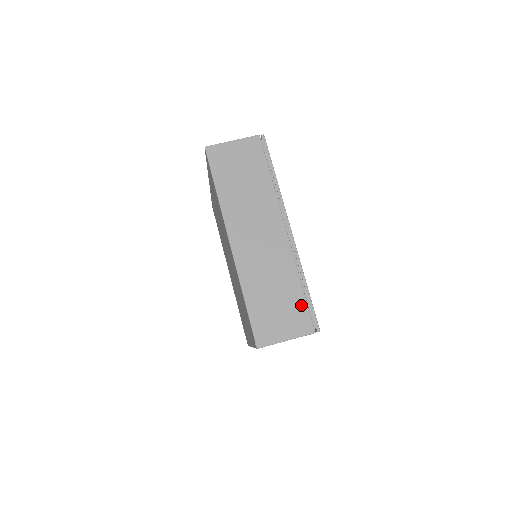
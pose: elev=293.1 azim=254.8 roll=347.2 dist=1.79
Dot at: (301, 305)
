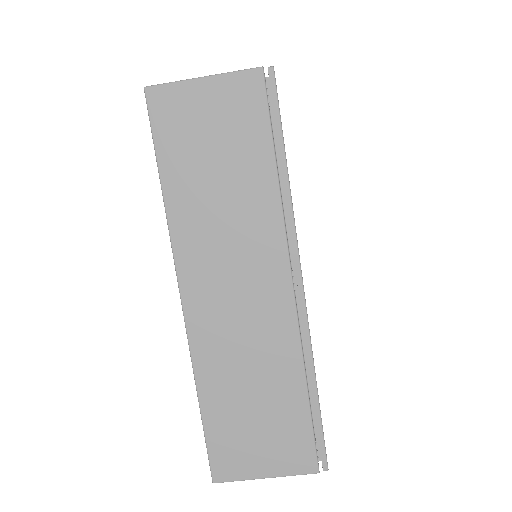
Dot at: occluded
